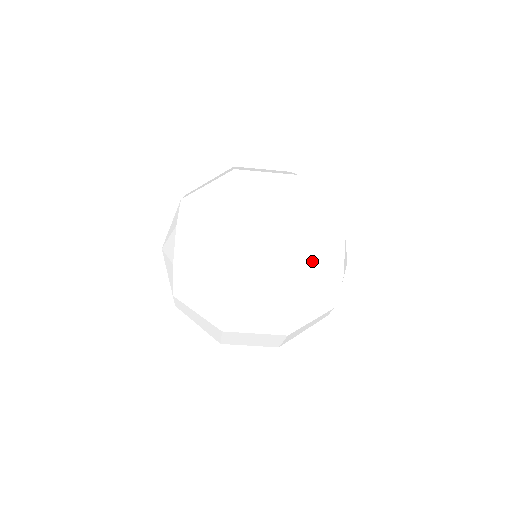
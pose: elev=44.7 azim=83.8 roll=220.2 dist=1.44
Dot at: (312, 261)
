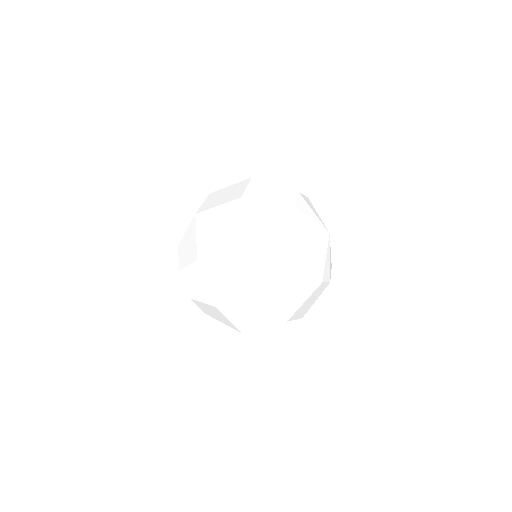
Dot at: (259, 225)
